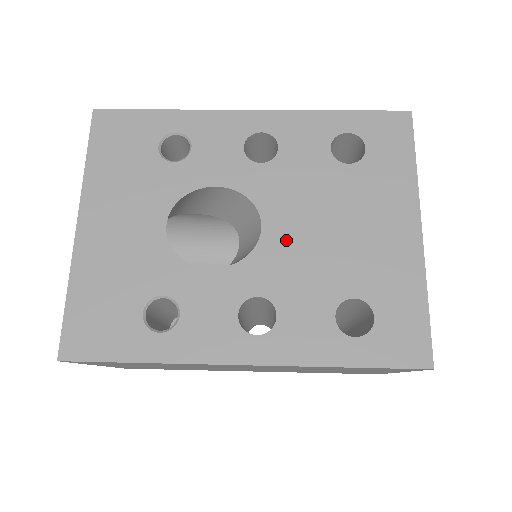
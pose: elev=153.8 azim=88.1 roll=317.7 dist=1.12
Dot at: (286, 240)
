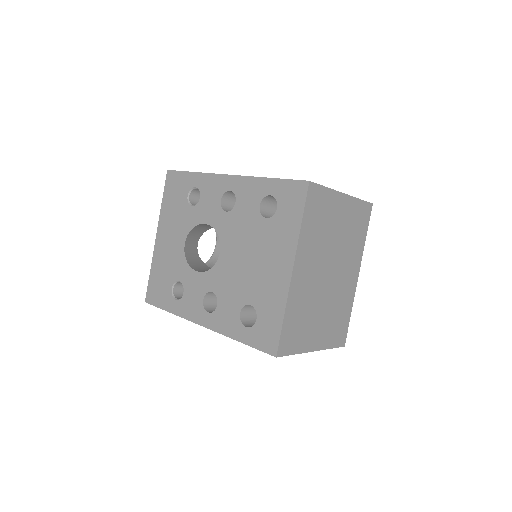
Dot at: (228, 263)
